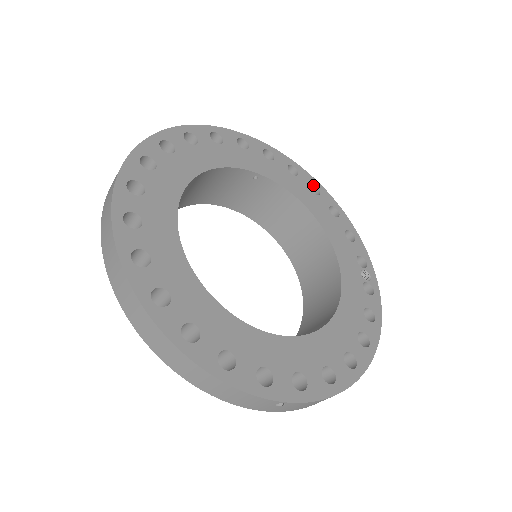
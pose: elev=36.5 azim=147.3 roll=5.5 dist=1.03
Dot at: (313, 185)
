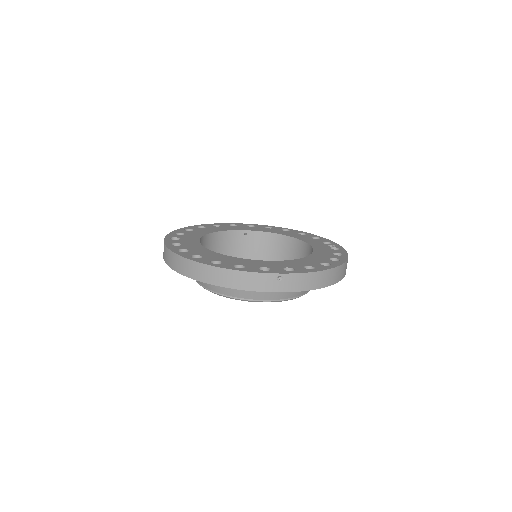
Dot at: (285, 230)
